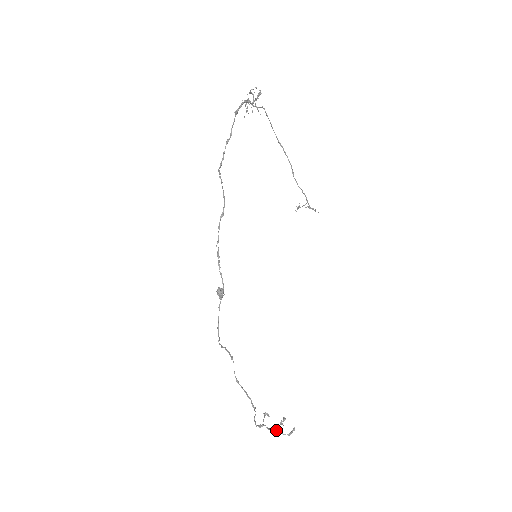
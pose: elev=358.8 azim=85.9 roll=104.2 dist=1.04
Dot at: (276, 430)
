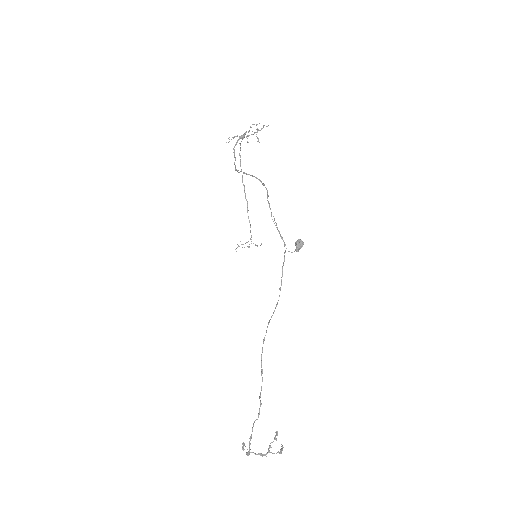
Dot at: (269, 450)
